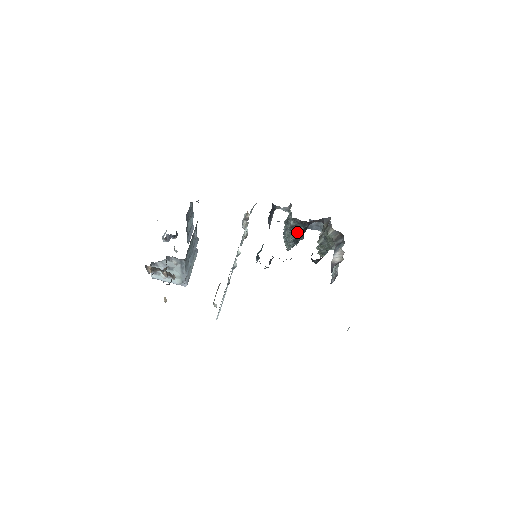
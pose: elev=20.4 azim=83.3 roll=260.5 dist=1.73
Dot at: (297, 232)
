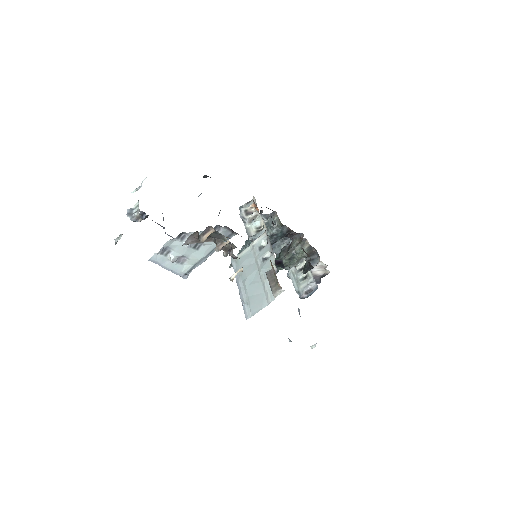
Dot at: (271, 243)
